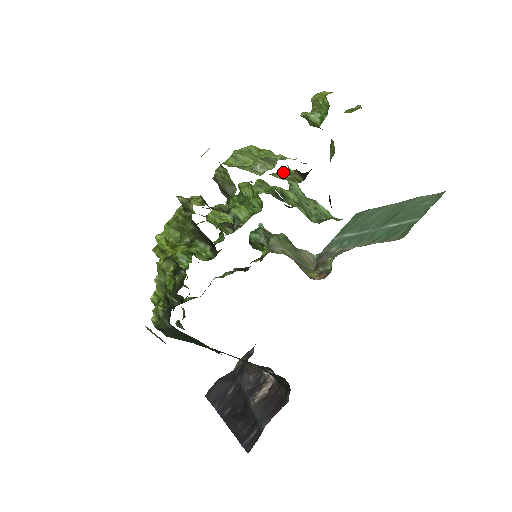
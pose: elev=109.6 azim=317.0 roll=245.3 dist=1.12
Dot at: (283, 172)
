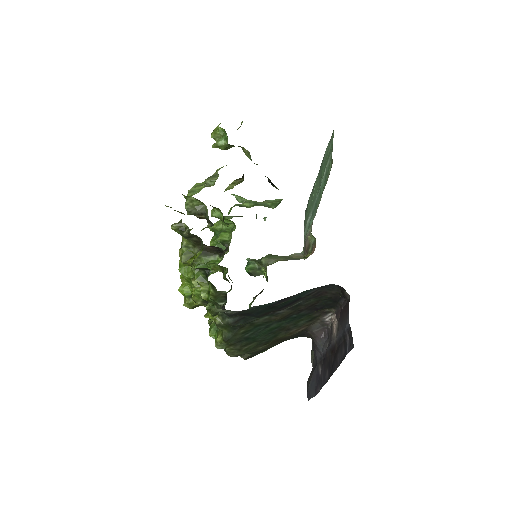
Dot at: (229, 187)
